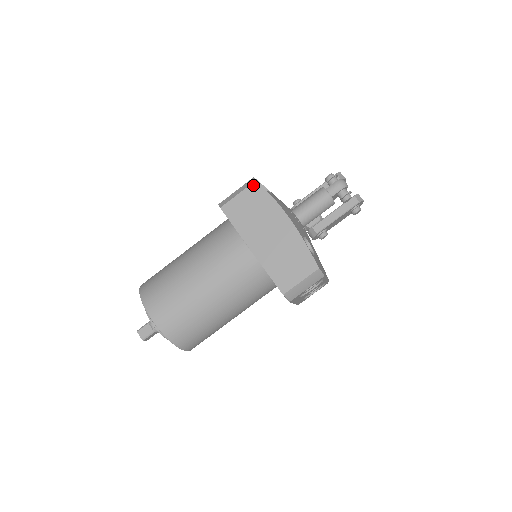
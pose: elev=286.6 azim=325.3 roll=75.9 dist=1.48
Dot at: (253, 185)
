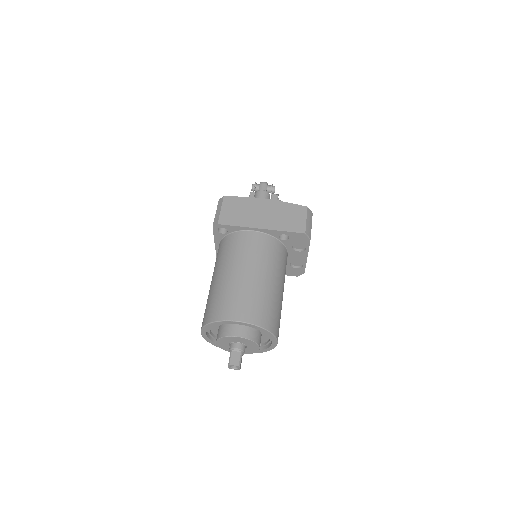
Dot at: (225, 200)
